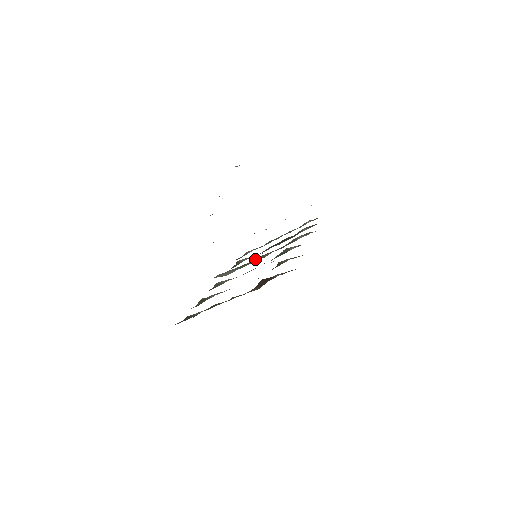
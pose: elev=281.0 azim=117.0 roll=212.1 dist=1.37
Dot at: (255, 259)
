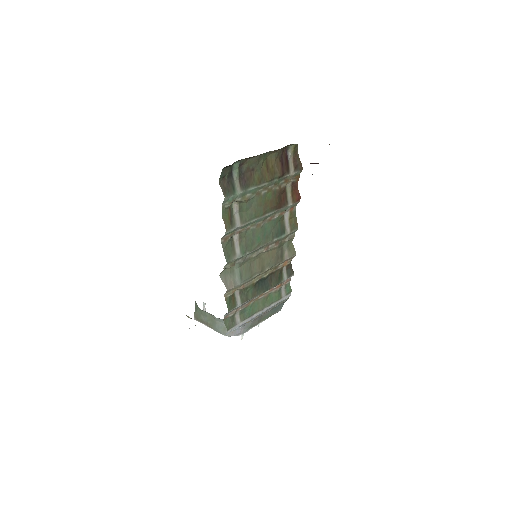
Dot at: (255, 260)
